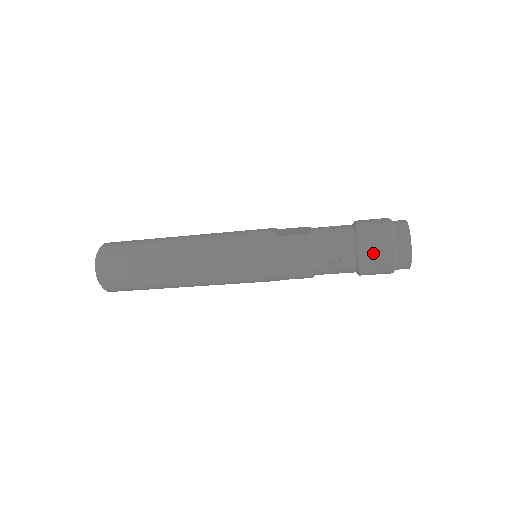
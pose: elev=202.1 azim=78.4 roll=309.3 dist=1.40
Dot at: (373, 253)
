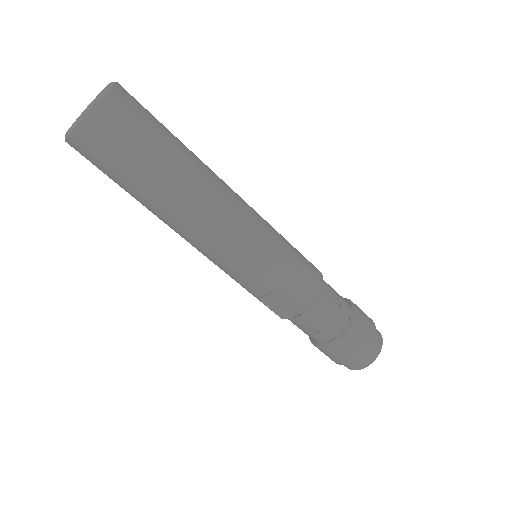
Dot at: (364, 320)
